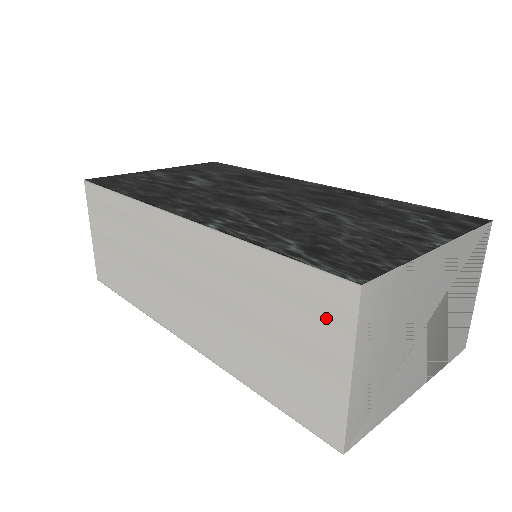
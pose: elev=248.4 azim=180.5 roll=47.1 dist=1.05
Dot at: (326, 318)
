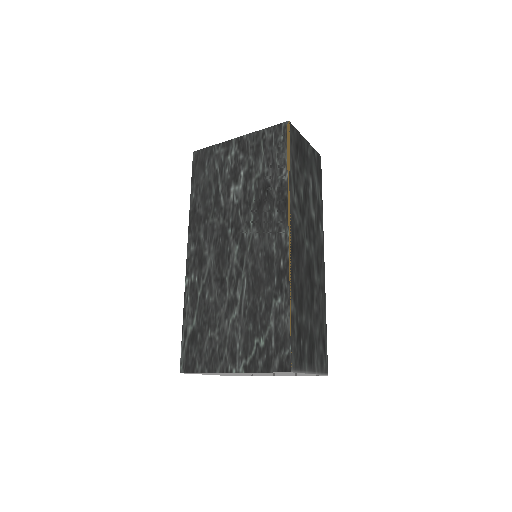
Dot at: occluded
